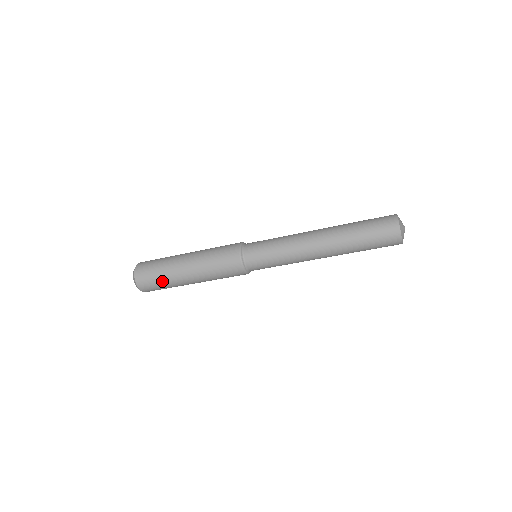
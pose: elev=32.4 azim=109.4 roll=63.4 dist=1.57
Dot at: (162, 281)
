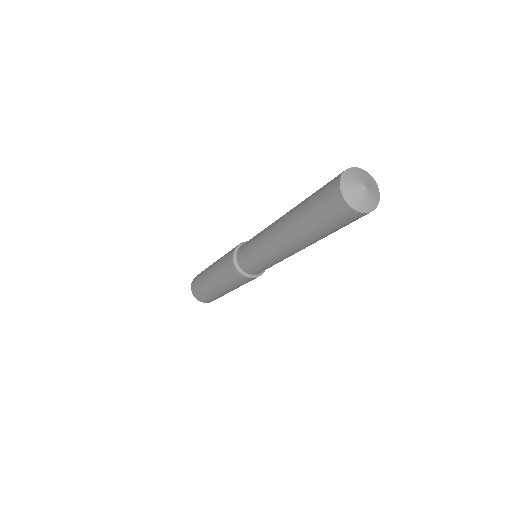
Dot at: occluded
